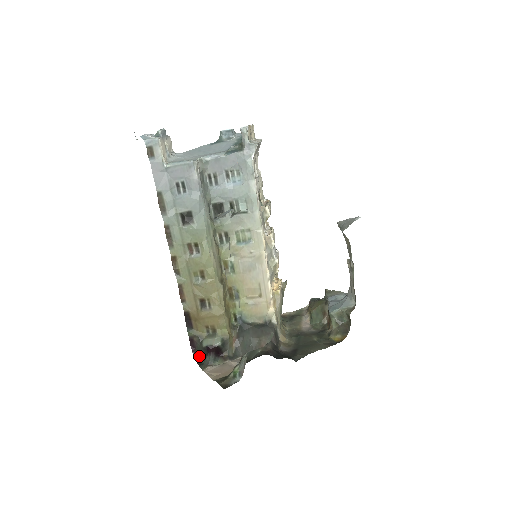
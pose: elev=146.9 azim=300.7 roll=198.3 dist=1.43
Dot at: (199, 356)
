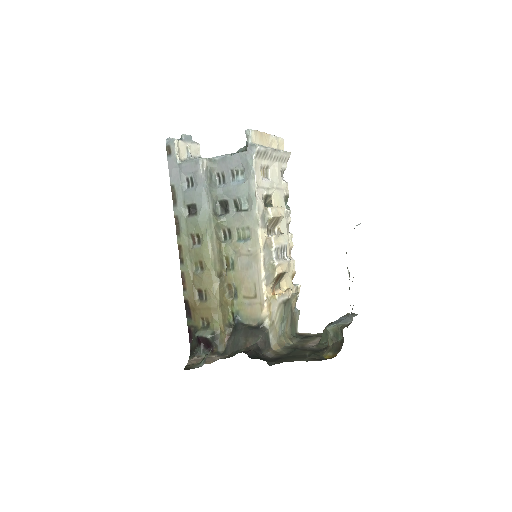
Dot at: (193, 347)
